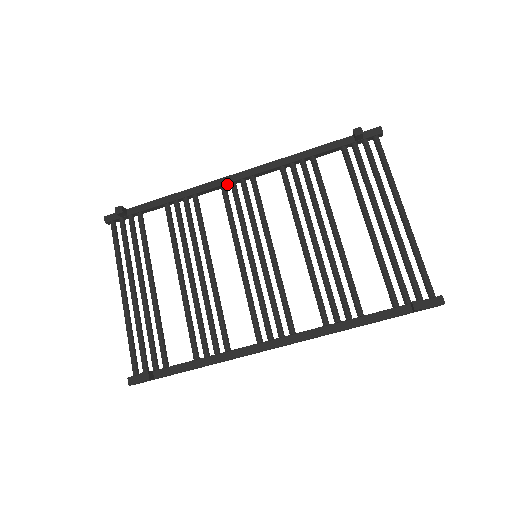
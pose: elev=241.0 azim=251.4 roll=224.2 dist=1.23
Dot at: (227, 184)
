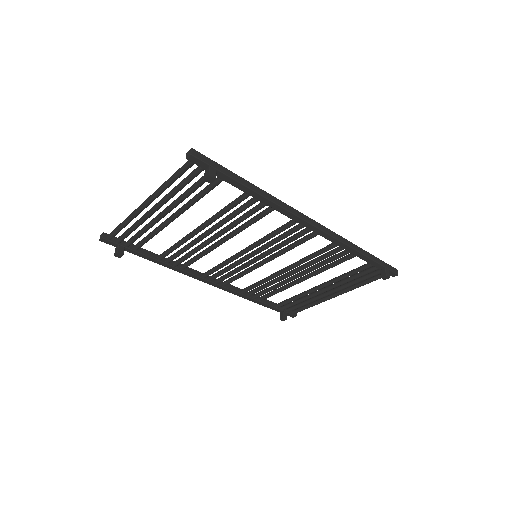
Dot at: (301, 222)
